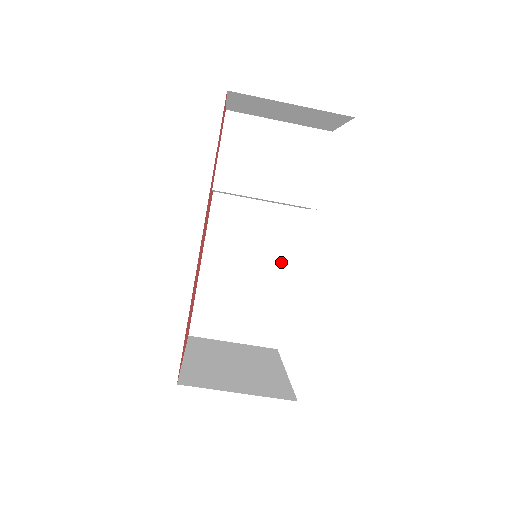
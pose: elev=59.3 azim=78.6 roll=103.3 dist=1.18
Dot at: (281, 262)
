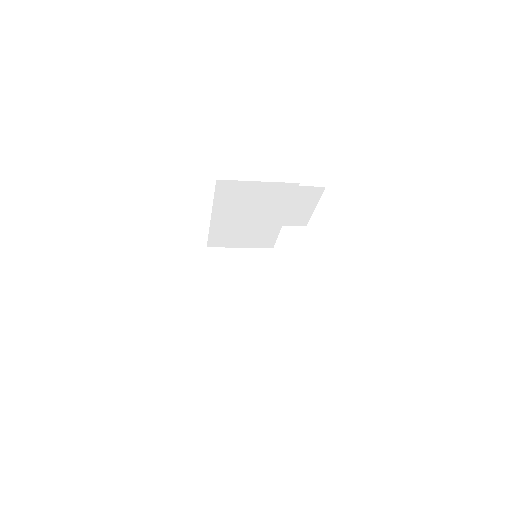
Dot at: occluded
